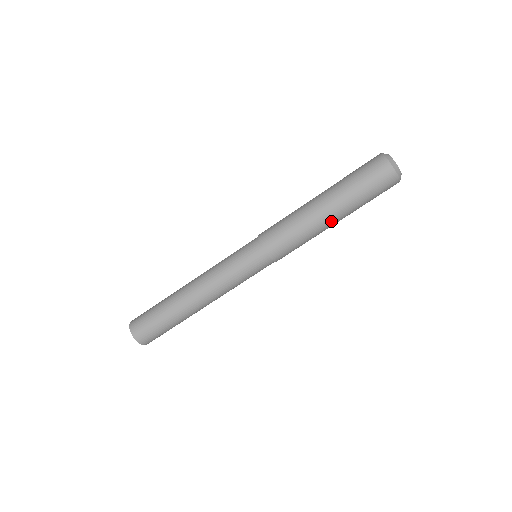
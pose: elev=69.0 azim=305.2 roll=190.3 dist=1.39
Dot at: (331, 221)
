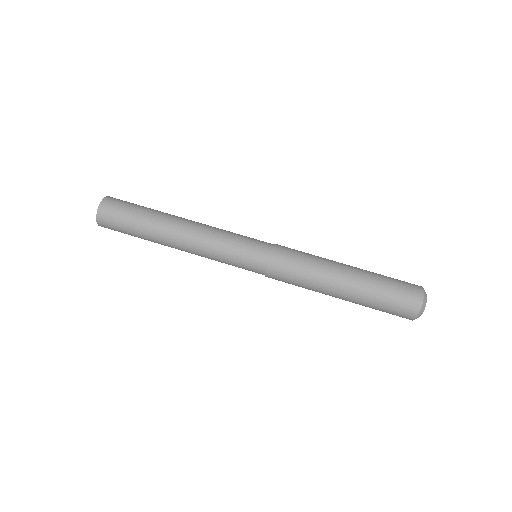
Dot at: (341, 286)
